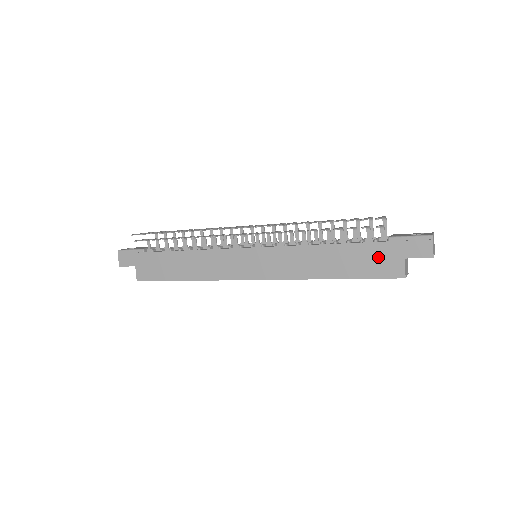
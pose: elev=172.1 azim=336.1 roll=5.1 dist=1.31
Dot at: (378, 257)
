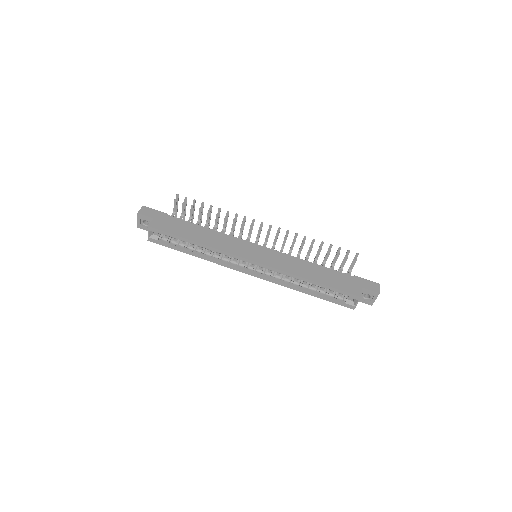
Dot at: (346, 281)
